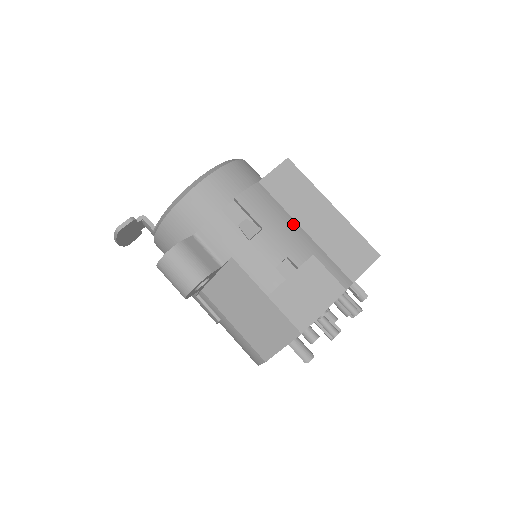
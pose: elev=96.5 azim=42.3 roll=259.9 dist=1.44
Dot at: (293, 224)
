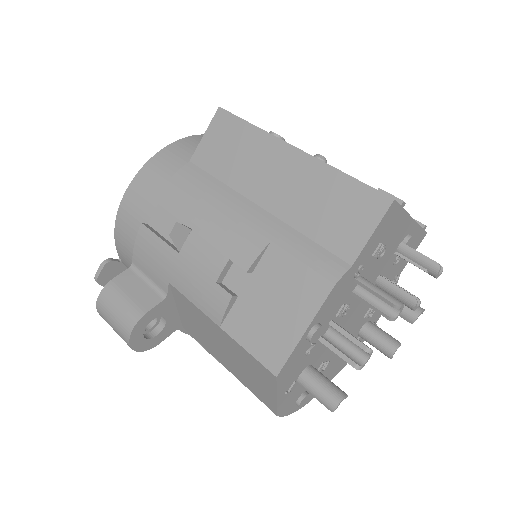
Dot at: (239, 203)
